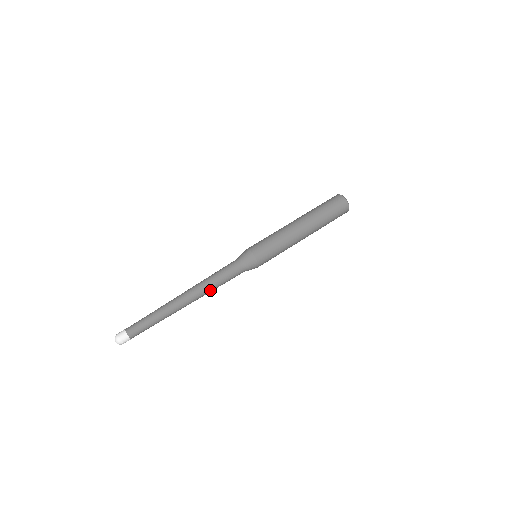
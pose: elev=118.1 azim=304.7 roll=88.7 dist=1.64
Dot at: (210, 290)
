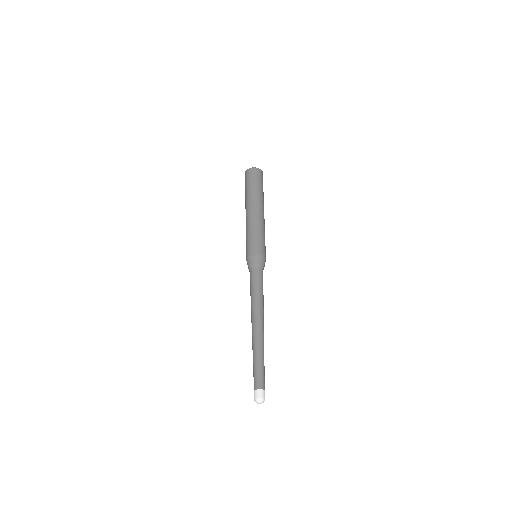
Dot at: (263, 305)
